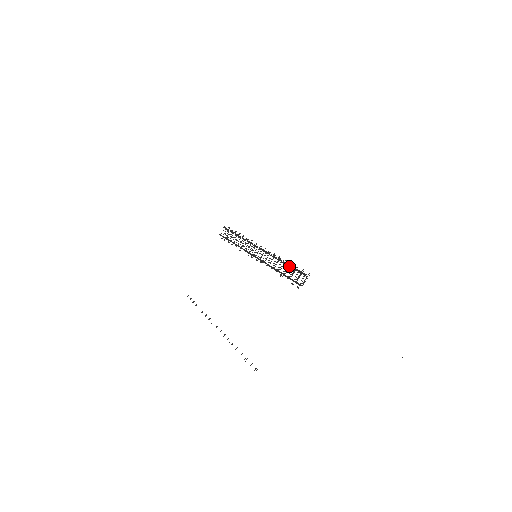
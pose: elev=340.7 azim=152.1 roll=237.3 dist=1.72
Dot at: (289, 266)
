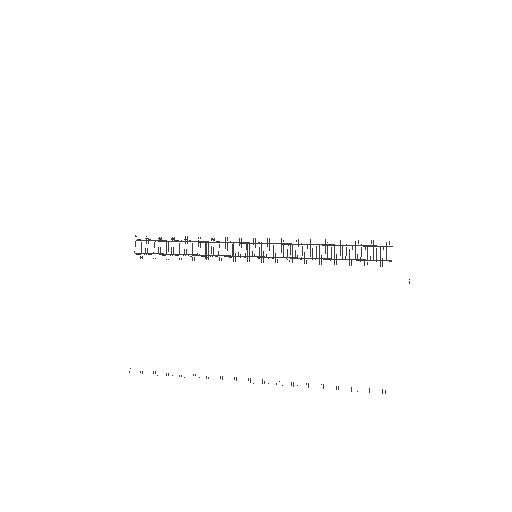
Dot at: occluded
